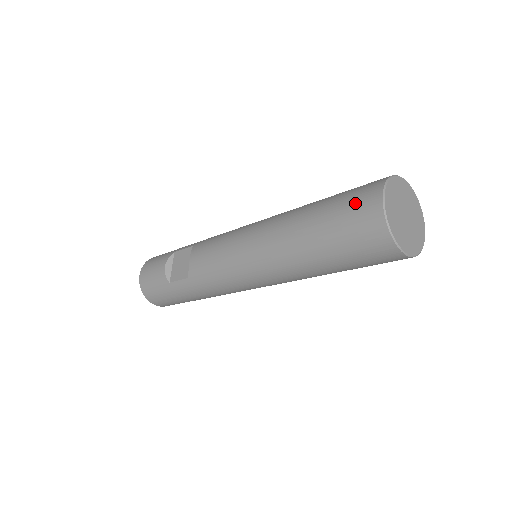
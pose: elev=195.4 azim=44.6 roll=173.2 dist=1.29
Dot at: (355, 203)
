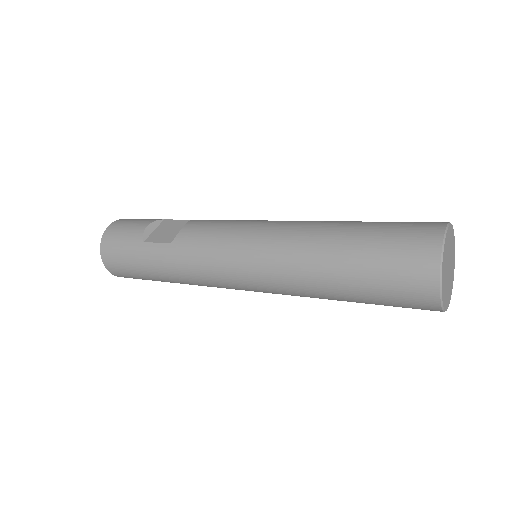
Dot at: (411, 227)
